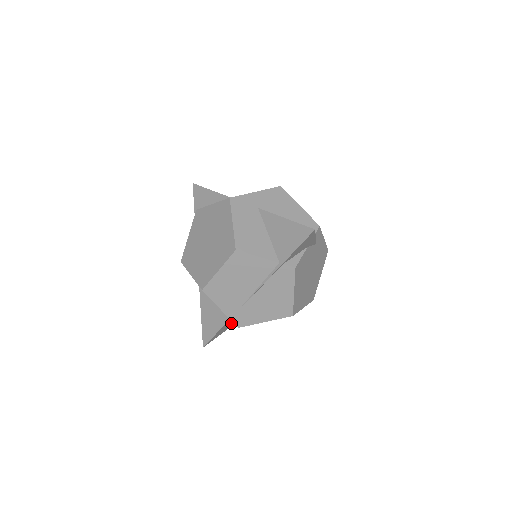
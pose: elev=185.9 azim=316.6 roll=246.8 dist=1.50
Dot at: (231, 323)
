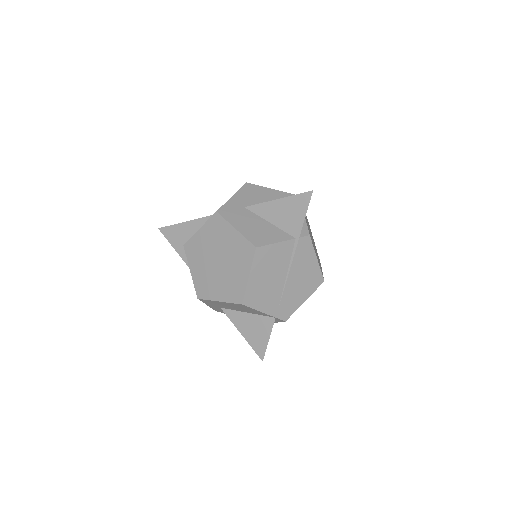
Dot at: occluded
